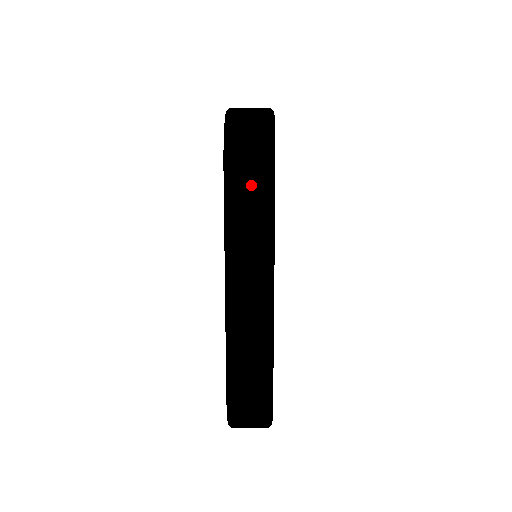
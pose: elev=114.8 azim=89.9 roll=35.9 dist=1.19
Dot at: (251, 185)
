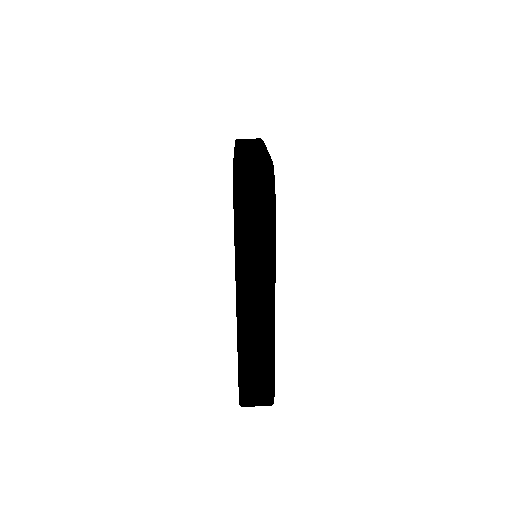
Dot at: occluded
